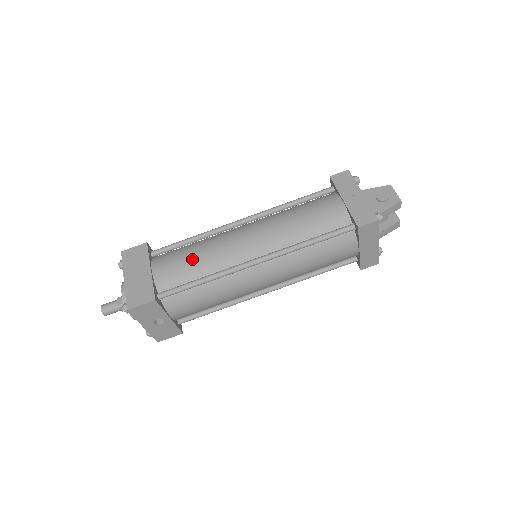
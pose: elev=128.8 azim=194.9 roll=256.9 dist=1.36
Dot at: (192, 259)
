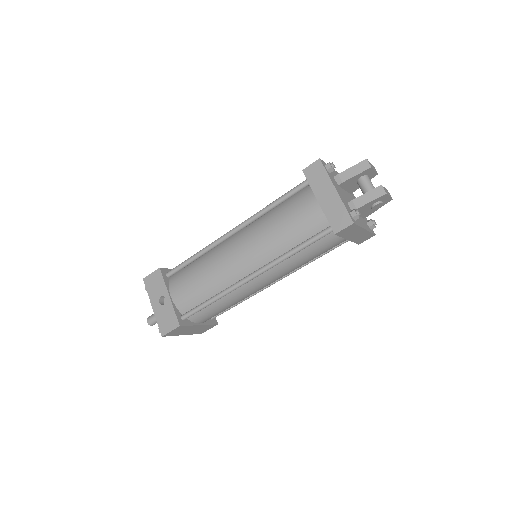
Dot at: occluded
